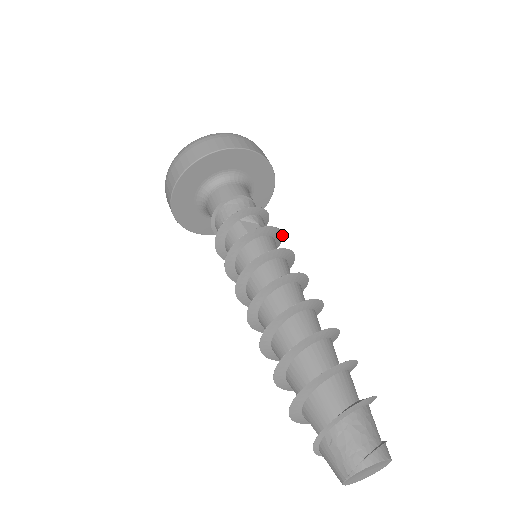
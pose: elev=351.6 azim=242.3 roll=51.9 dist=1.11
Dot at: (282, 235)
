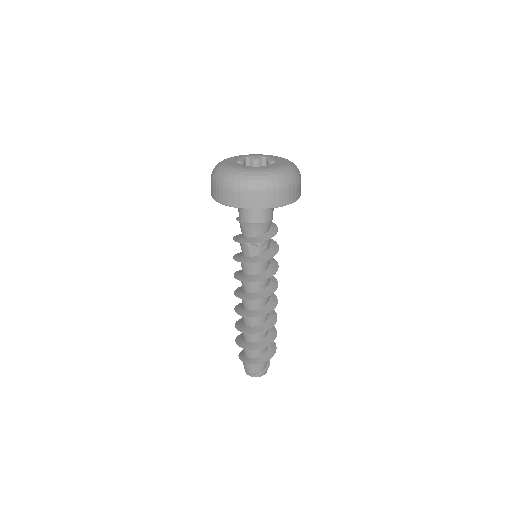
Dot at: occluded
